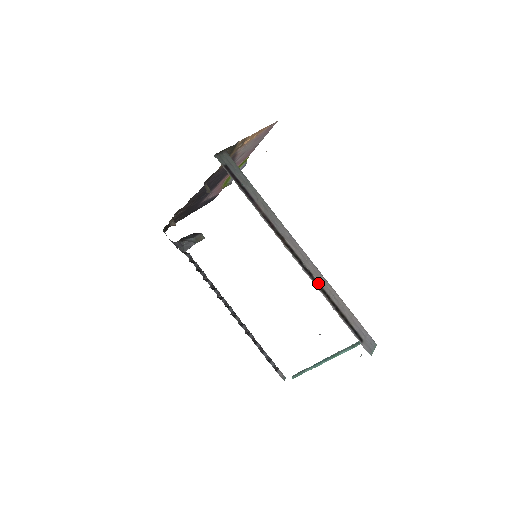
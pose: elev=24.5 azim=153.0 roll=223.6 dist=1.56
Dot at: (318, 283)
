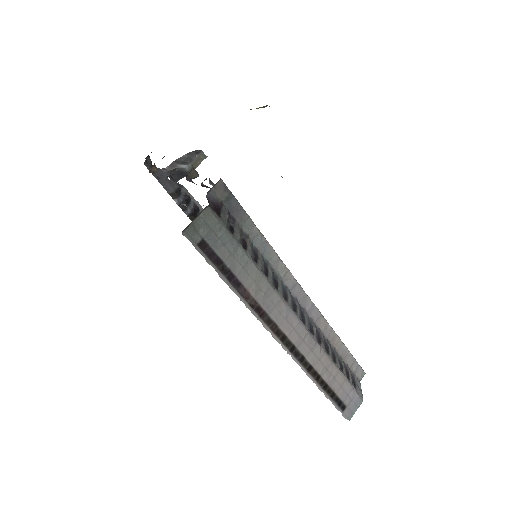
Dot at: (309, 366)
